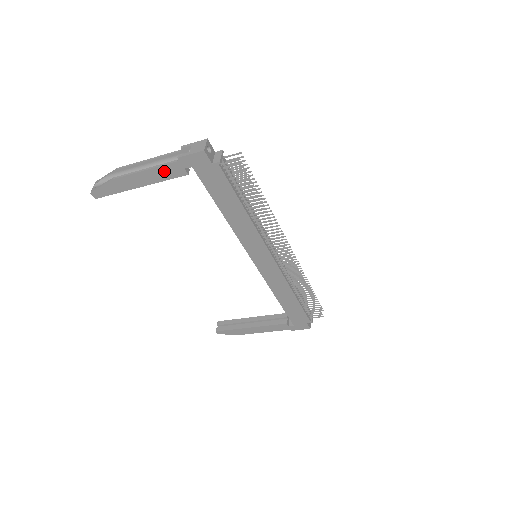
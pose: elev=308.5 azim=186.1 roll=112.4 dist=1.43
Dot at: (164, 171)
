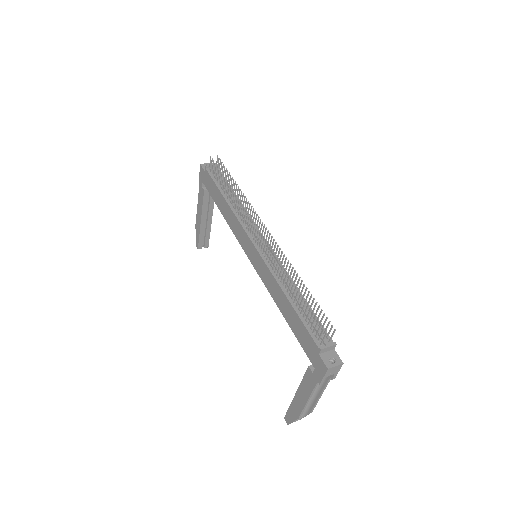
Dot at: (200, 198)
